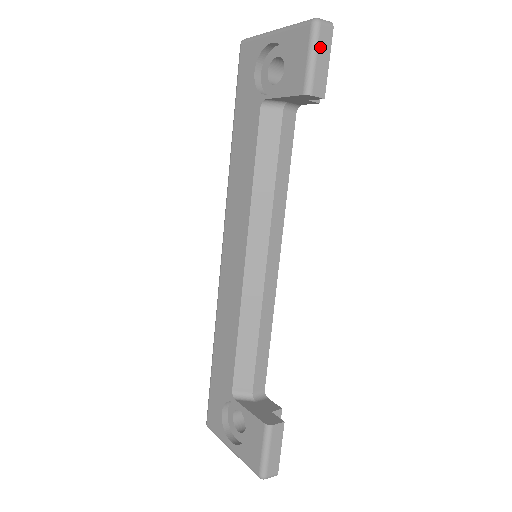
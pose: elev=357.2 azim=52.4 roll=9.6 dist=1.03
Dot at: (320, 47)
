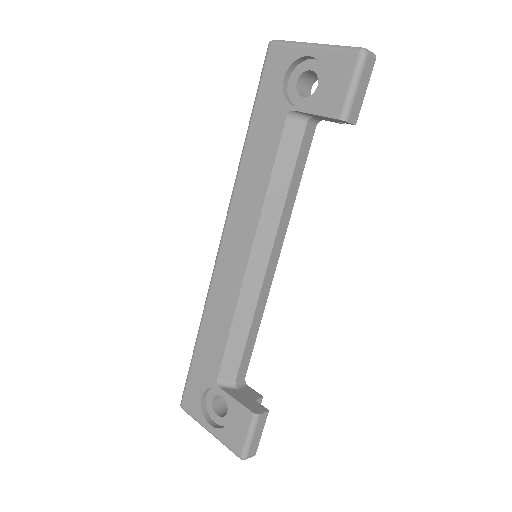
Dot at: (363, 77)
